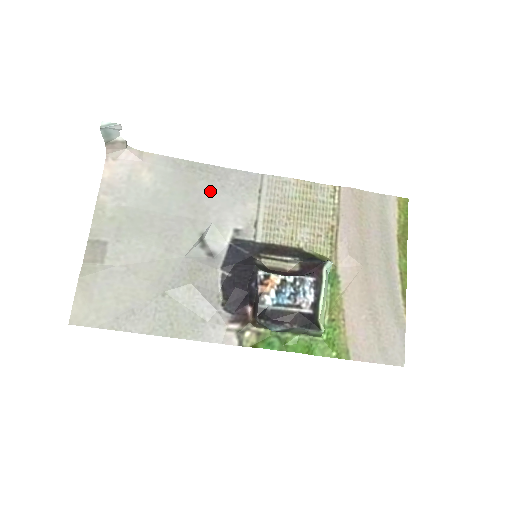
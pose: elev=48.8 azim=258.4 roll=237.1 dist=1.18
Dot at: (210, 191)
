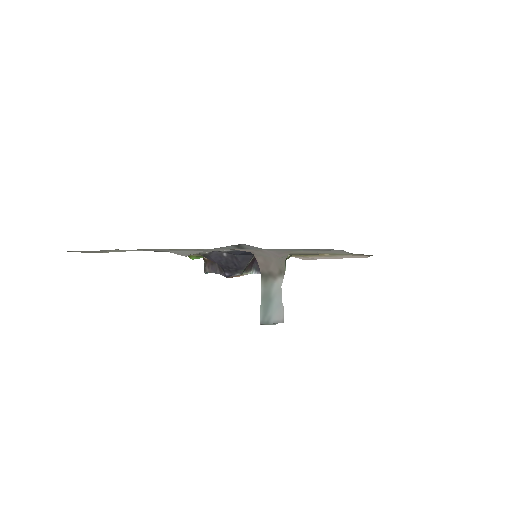
Dot at: occluded
